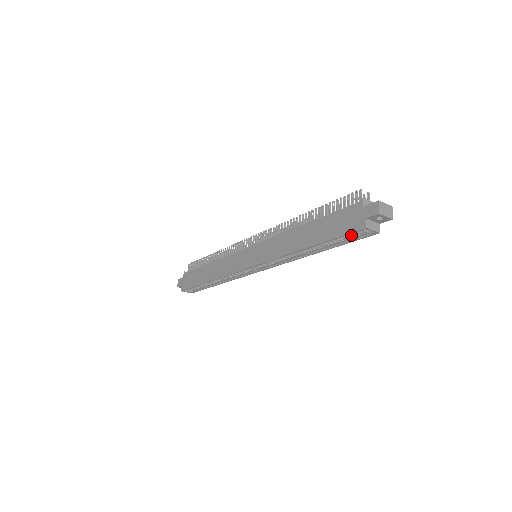
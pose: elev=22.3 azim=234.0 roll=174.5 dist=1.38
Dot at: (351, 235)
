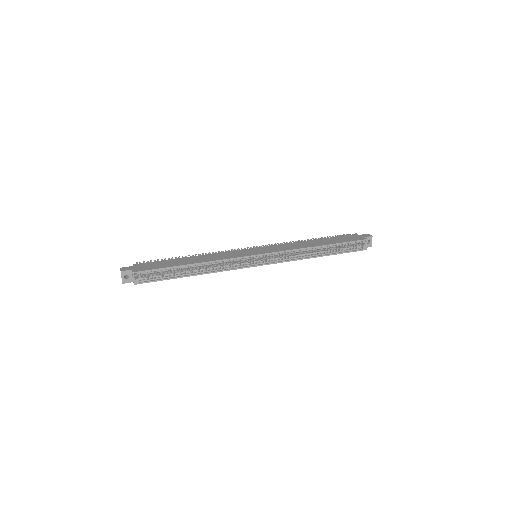
Dot at: (351, 247)
